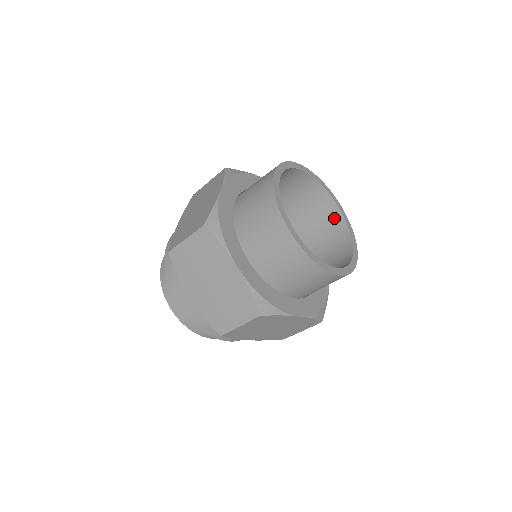
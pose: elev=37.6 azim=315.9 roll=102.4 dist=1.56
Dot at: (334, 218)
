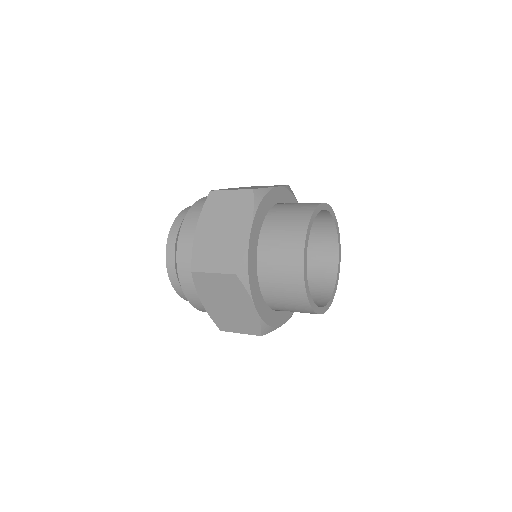
Dot at: (329, 236)
